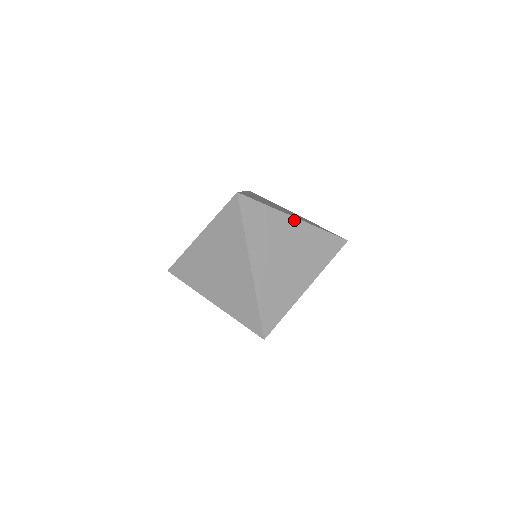
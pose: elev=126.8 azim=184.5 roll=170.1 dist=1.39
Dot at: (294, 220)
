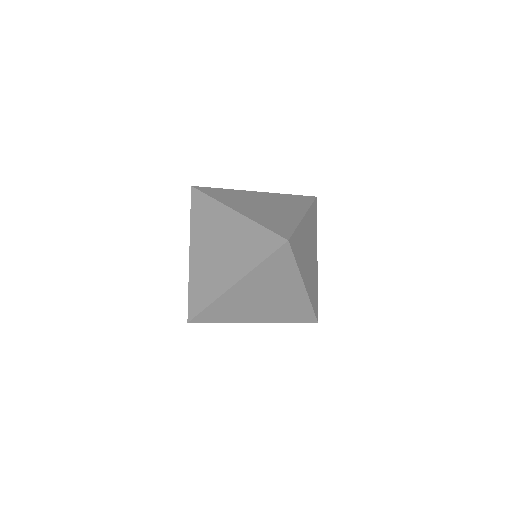
Dot at: (304, 219)
